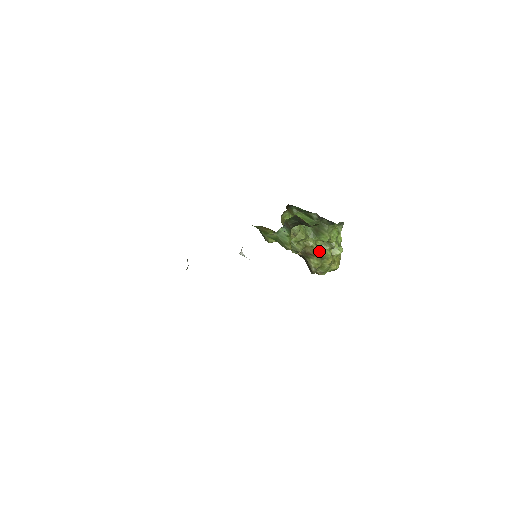
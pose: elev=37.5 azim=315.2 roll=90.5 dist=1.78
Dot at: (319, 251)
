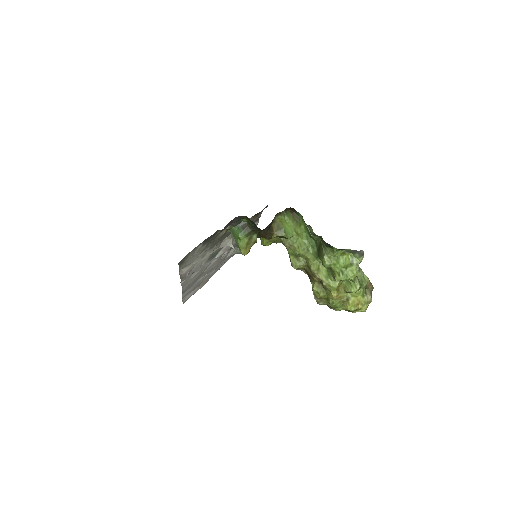
Dot at: (319, 276)
